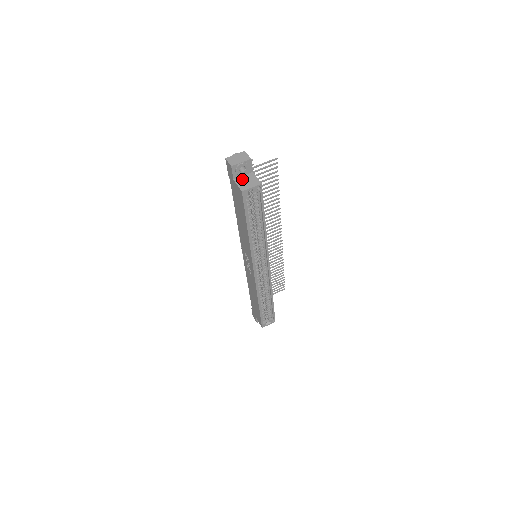
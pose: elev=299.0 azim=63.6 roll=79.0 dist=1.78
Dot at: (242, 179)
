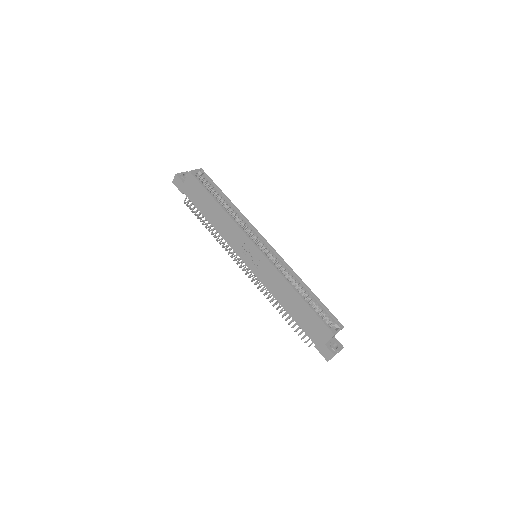
Dot at: occluded
